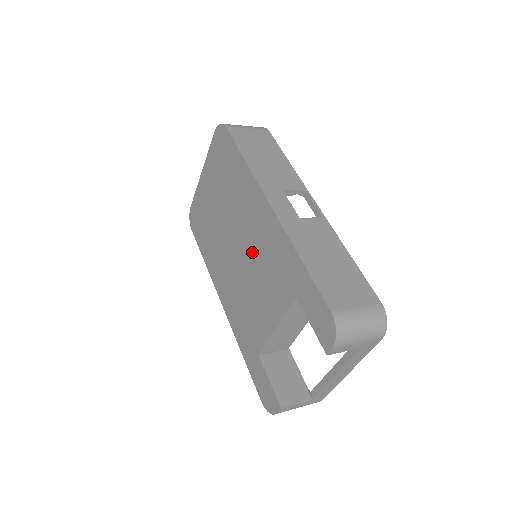
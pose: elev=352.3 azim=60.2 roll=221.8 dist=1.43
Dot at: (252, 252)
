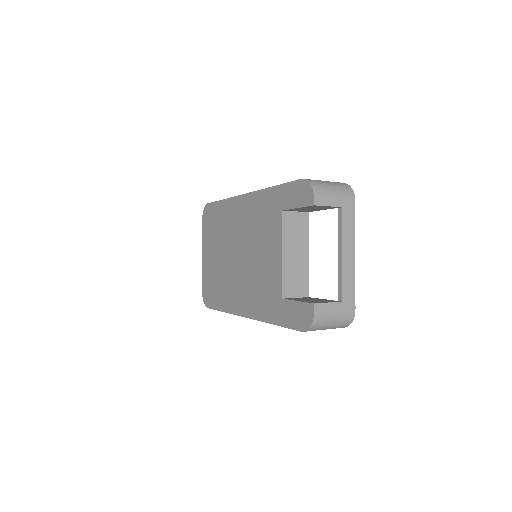
Dot at: (248, 239)
